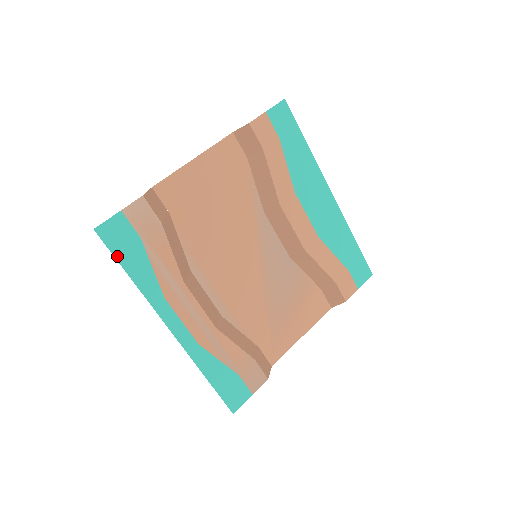
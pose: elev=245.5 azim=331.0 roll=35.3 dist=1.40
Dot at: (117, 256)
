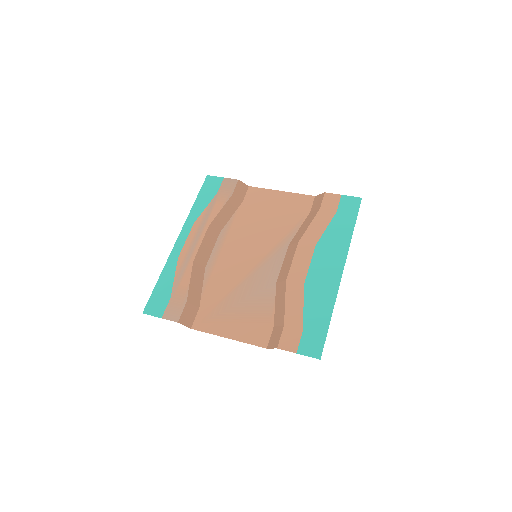
Dot at: (201, 191)
